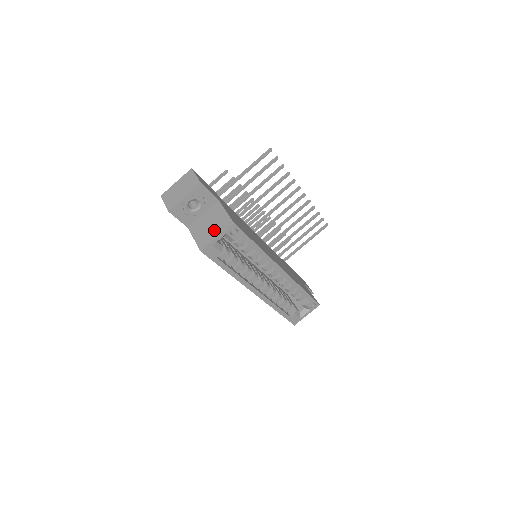
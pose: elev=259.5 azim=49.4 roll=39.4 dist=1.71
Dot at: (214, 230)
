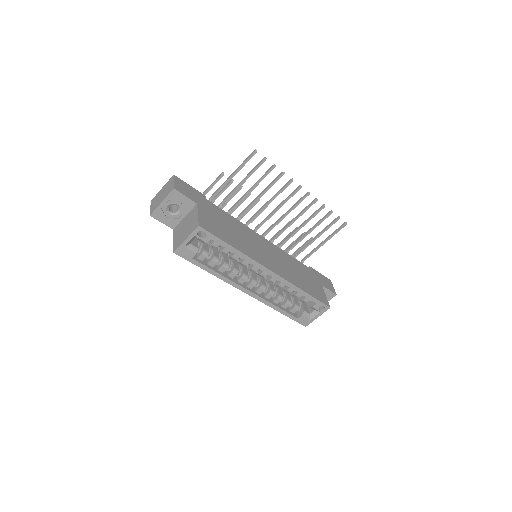
Dot at: (186, 233)
